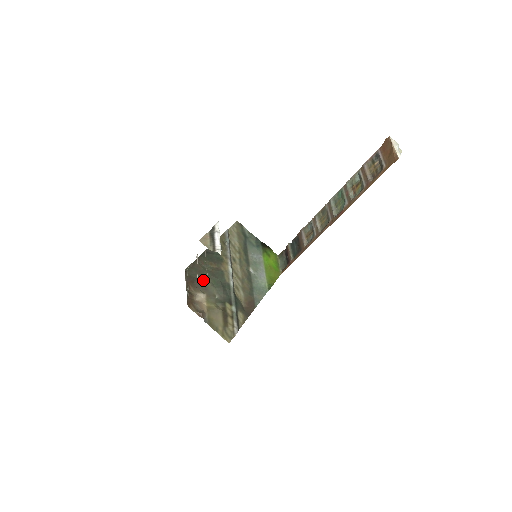
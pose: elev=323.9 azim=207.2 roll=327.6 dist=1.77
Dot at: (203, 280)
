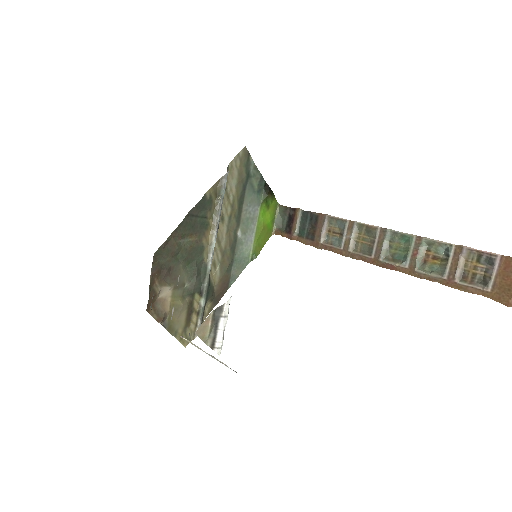
Dot at: (174, 266)
